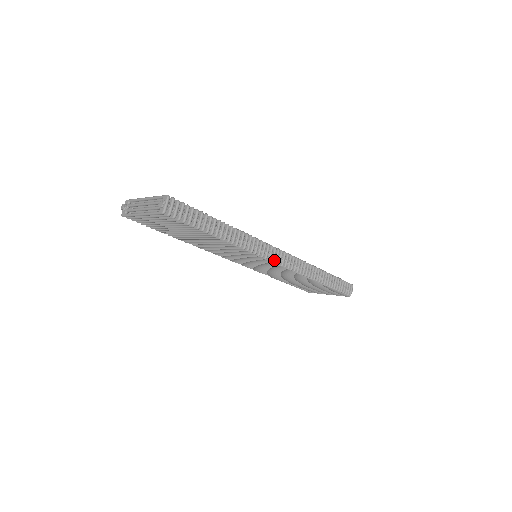
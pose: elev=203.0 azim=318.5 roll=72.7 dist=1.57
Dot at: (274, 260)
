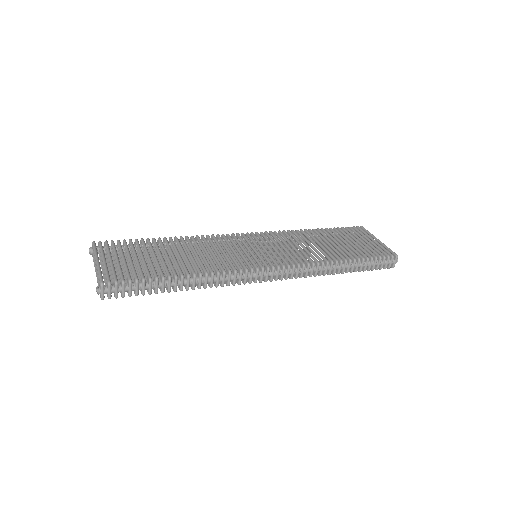
Dot at: (264, 279)
